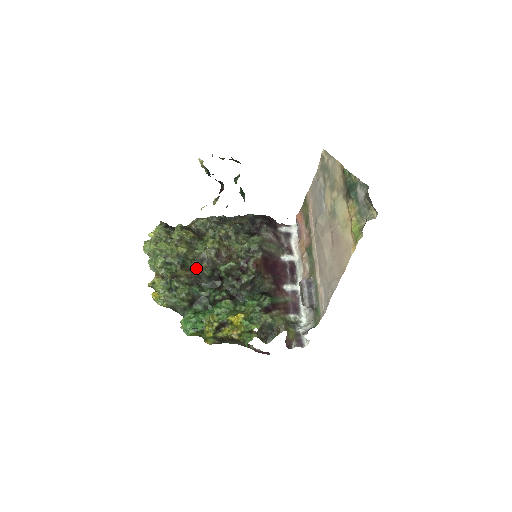
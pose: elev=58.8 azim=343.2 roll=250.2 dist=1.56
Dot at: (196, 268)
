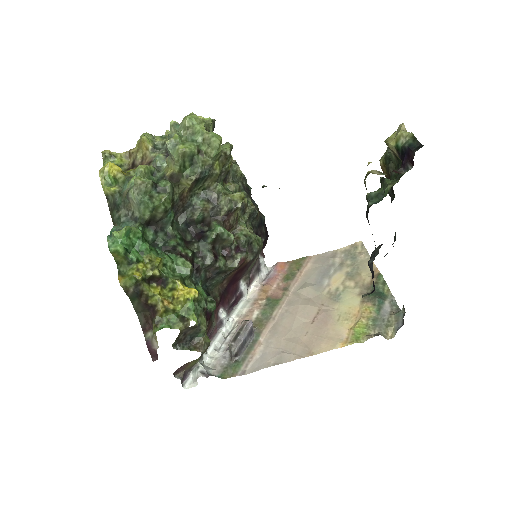
Dot at: (195, 198)
